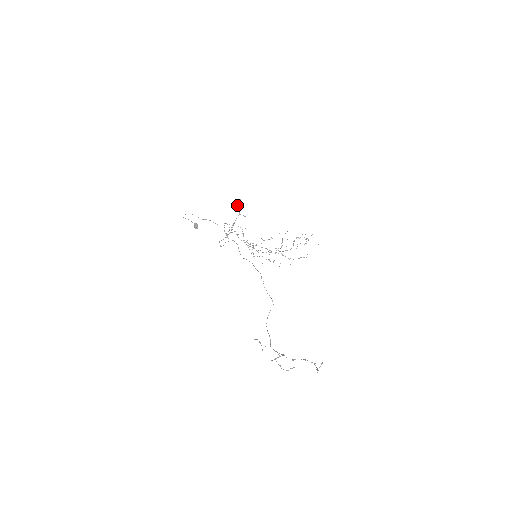
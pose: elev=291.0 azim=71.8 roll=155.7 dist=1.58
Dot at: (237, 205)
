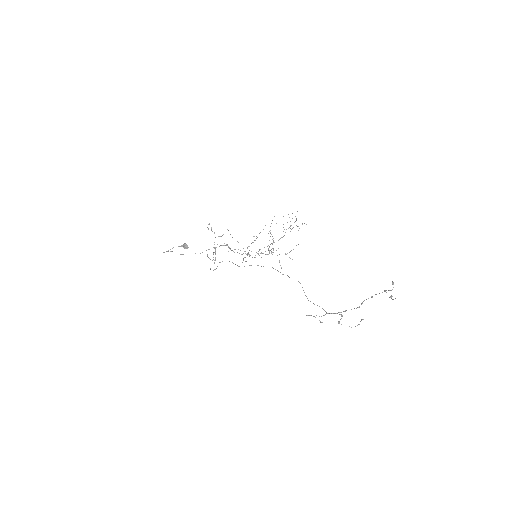
Dot at: occluded
